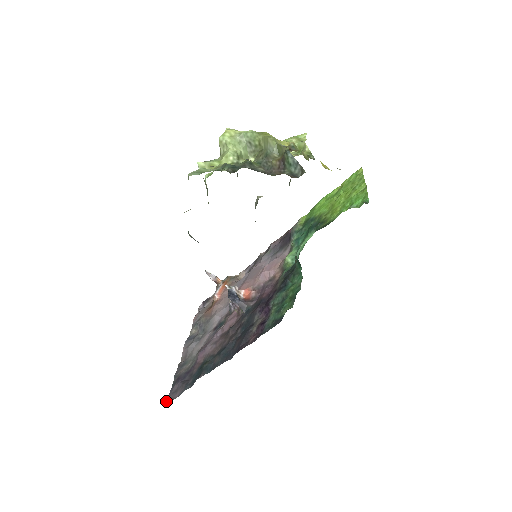
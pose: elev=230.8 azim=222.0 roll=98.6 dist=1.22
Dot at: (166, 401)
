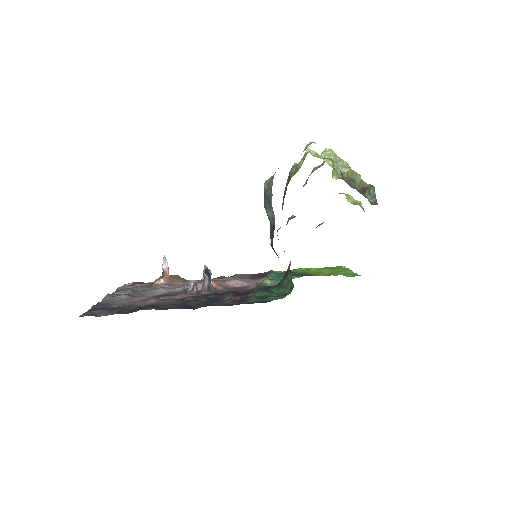
Dot at: (80, 315)
